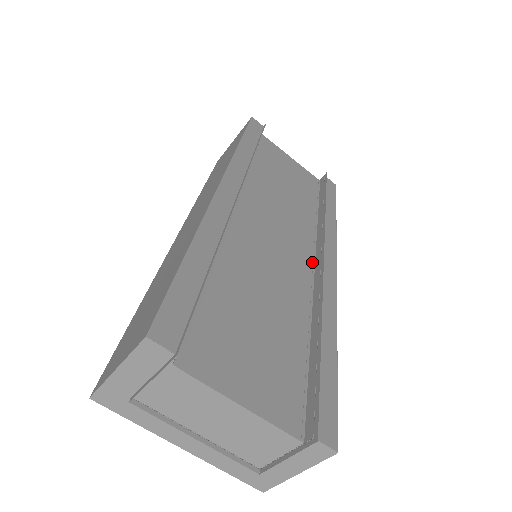
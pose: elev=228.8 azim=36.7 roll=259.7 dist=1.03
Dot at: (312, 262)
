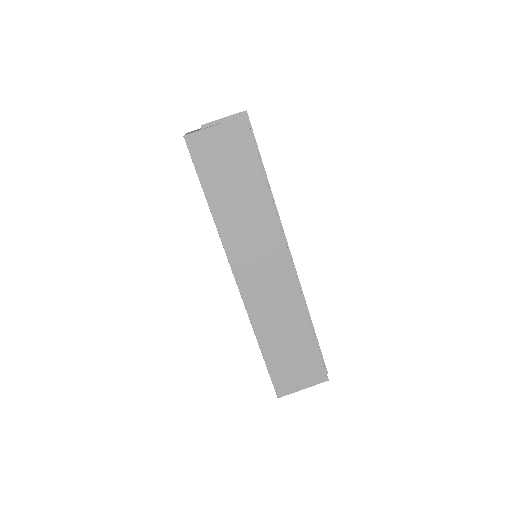
Dot at: occluded
